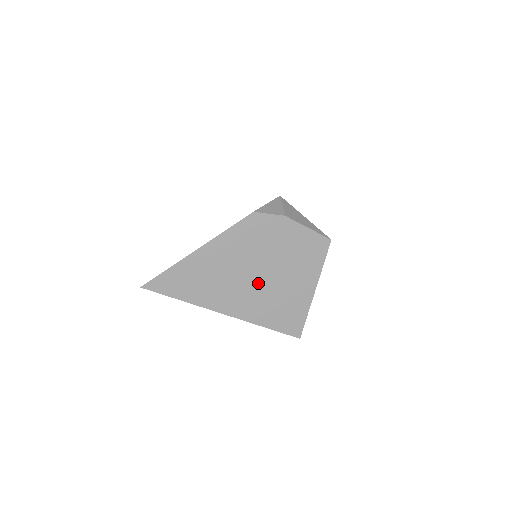
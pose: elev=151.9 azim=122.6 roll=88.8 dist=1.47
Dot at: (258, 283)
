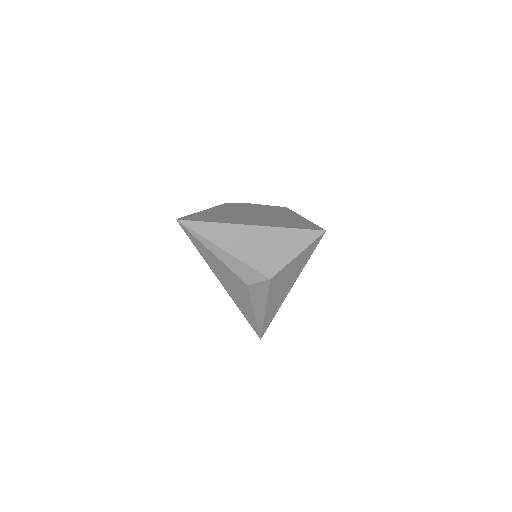
Dot at: (262, 217)
